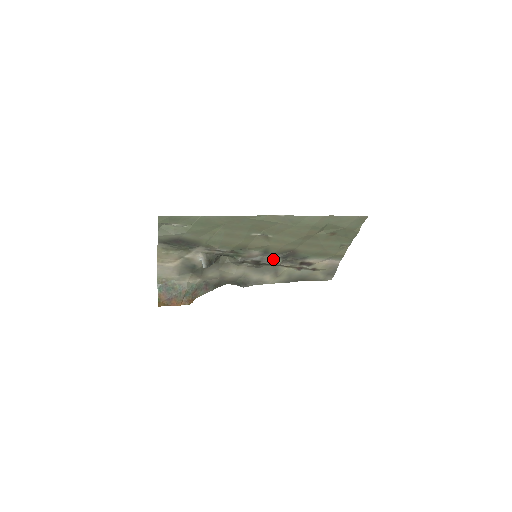
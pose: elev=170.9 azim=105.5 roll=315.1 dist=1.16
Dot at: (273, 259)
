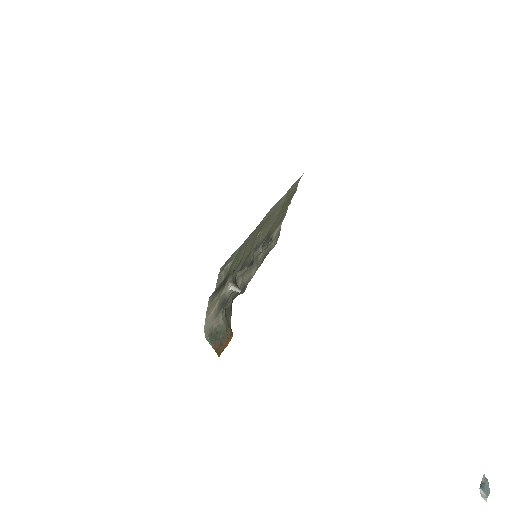
Dot at: (258, 251)
